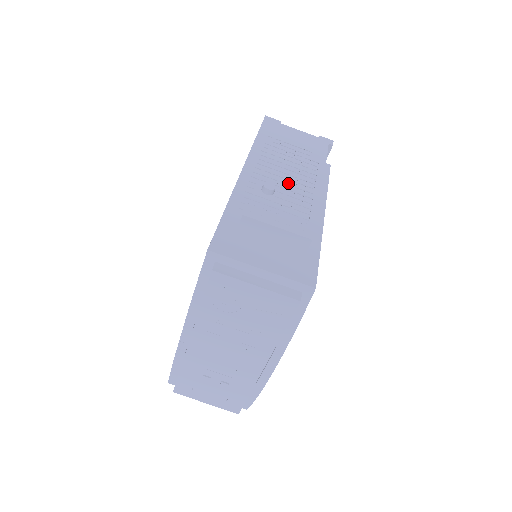
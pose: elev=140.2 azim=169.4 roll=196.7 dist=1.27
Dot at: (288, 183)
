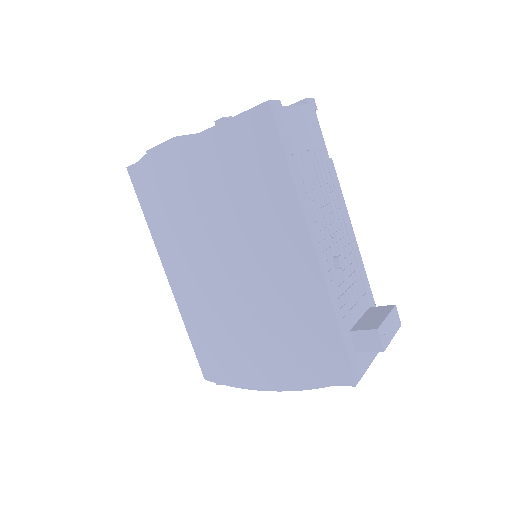
Dot at: (335, 232)
